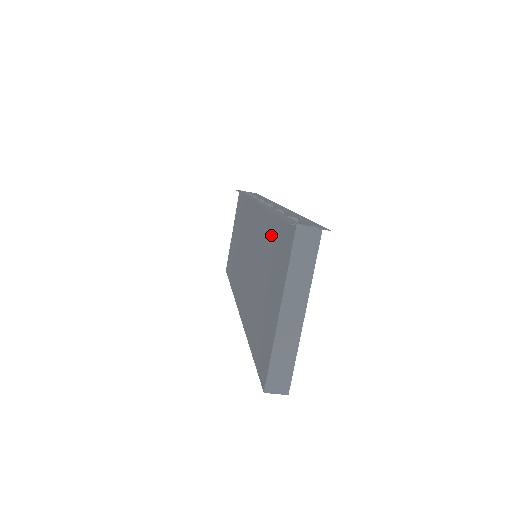
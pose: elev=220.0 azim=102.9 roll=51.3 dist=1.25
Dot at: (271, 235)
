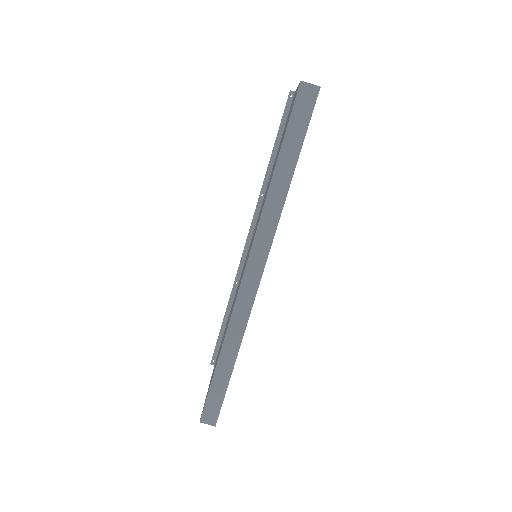
Dot at: occluded
